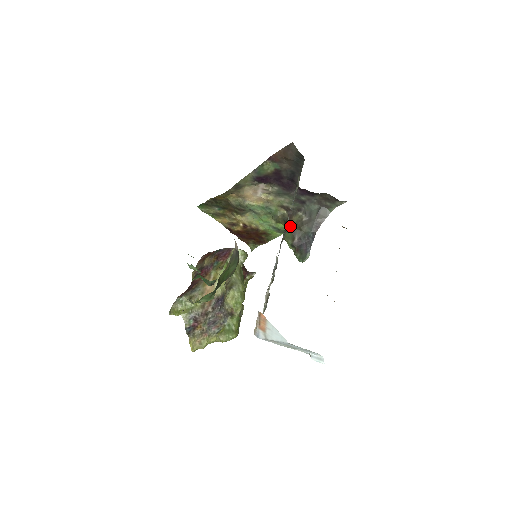
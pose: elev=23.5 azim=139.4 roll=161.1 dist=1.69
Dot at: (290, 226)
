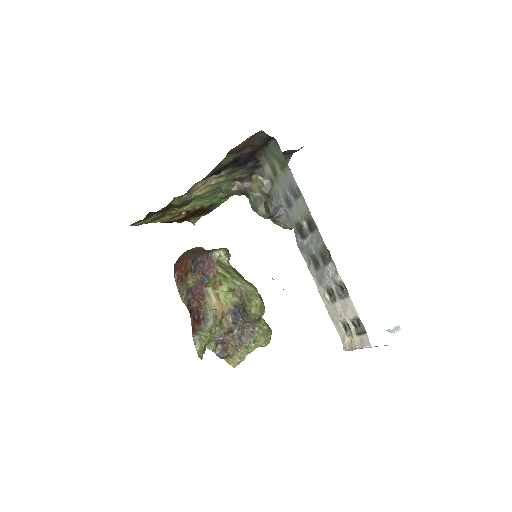
Dot at: (256, 198)
